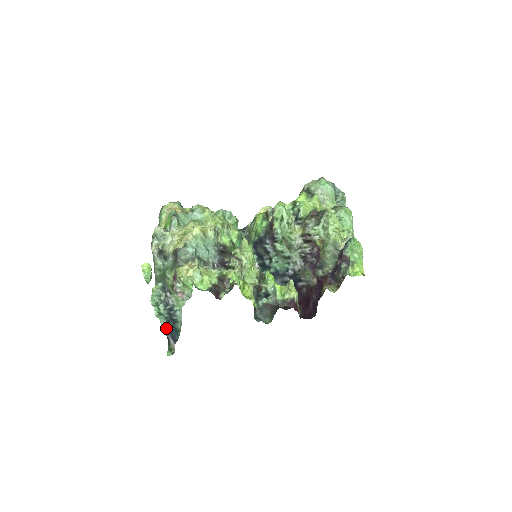
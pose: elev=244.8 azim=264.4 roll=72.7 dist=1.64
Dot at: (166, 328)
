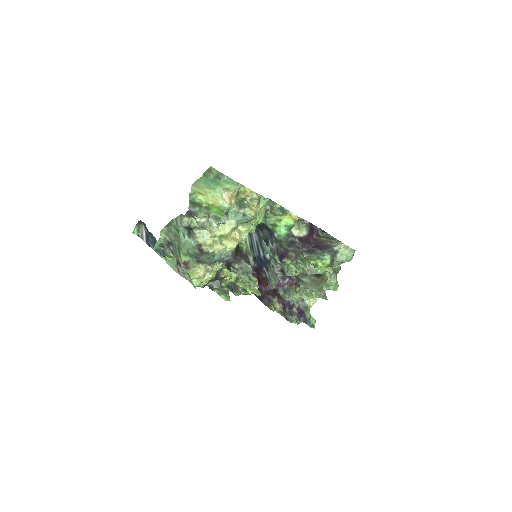
Dot at: occluded
